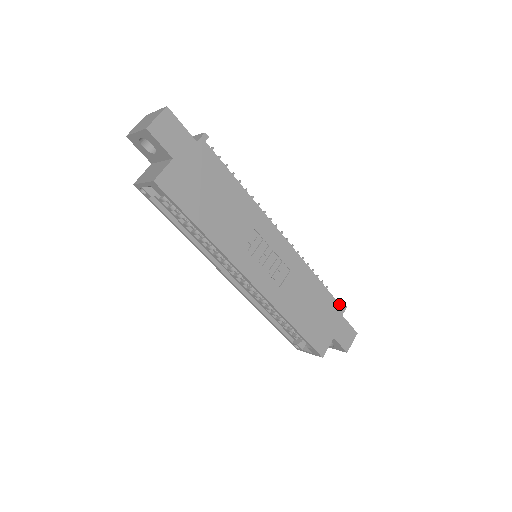
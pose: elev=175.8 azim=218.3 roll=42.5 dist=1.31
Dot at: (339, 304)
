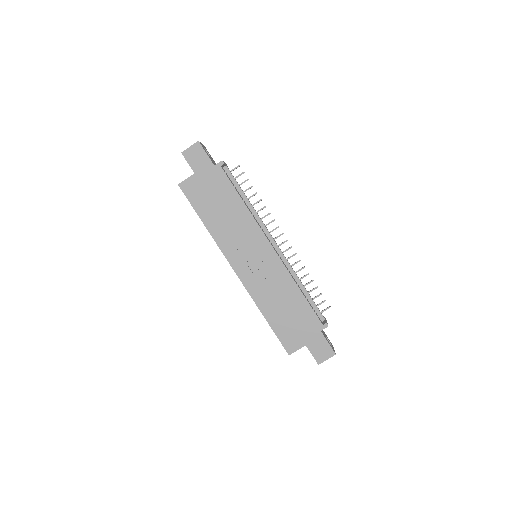
Dot at: (319, 320)
